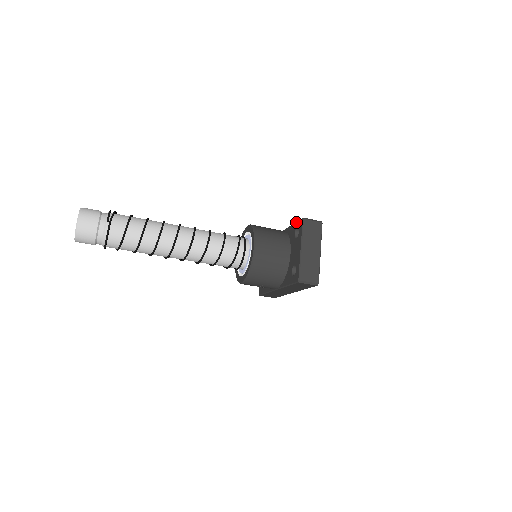
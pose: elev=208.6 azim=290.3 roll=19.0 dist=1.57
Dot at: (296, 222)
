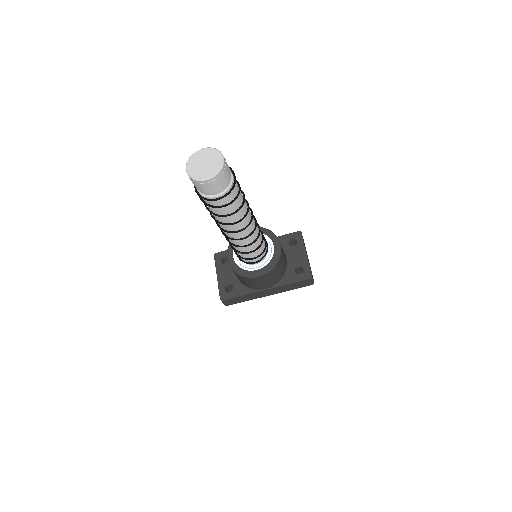
Dot at: (289, 234)
